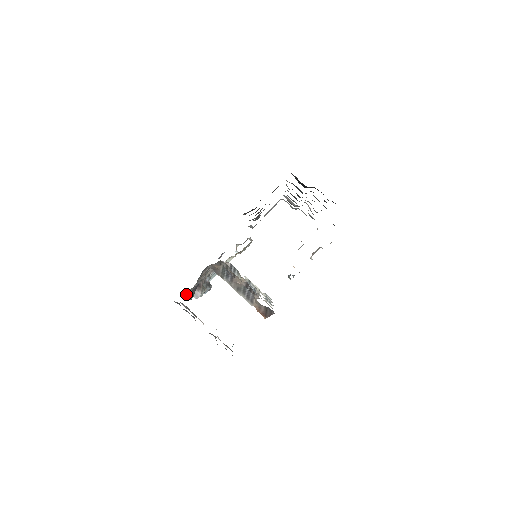
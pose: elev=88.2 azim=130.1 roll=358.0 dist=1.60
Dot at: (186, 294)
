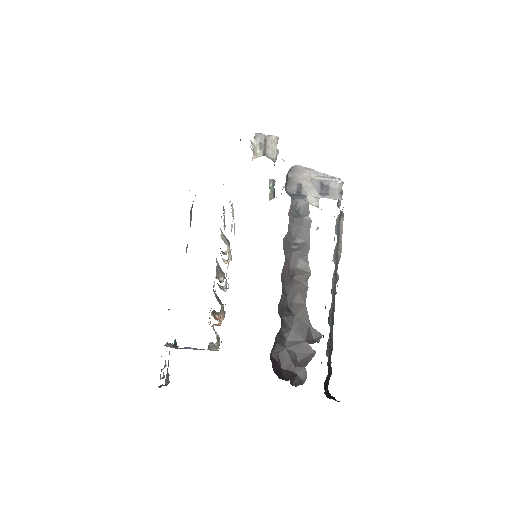
Dot at: occluded
